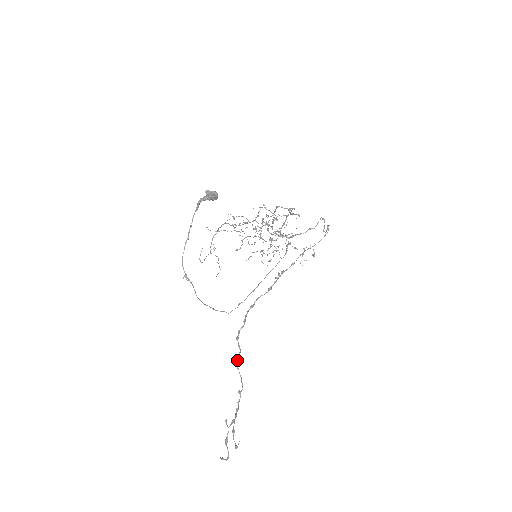
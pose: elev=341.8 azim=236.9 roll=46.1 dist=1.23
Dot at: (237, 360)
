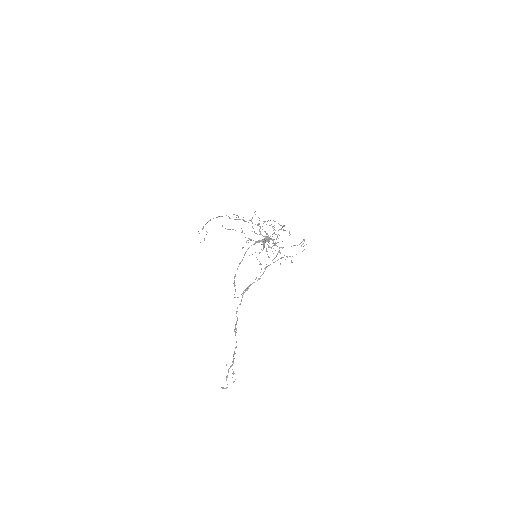
Dot at: (235, 326)
